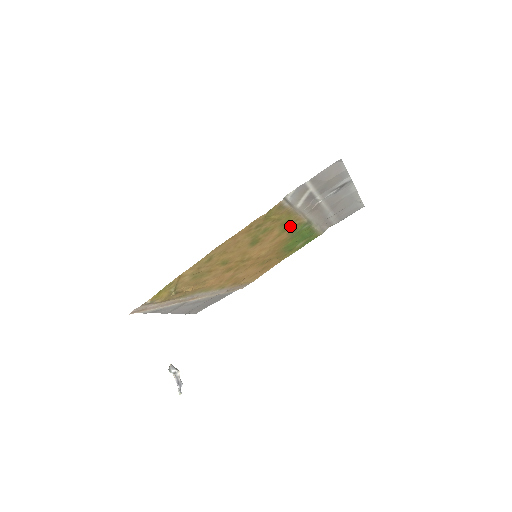
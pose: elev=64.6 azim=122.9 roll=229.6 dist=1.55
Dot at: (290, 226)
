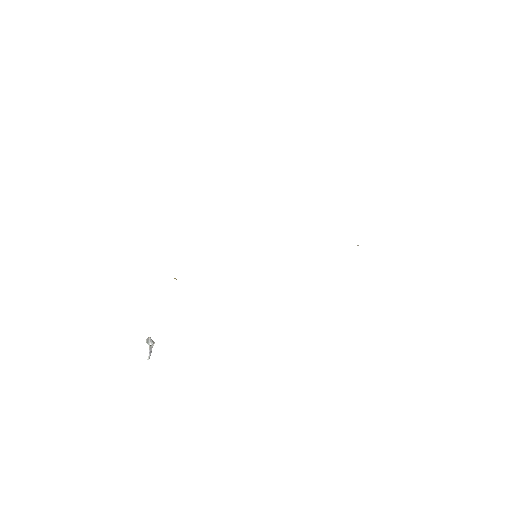
Dot at: occluded
